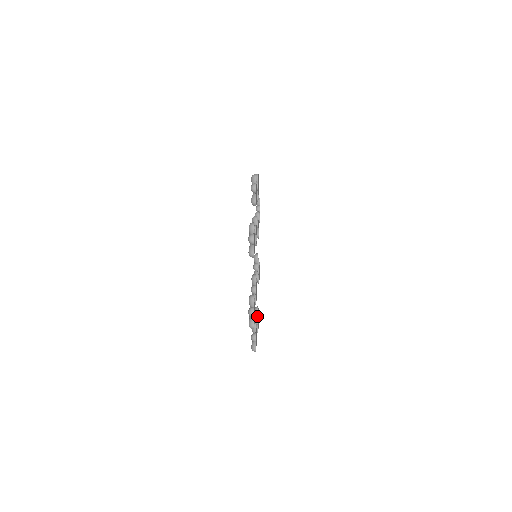
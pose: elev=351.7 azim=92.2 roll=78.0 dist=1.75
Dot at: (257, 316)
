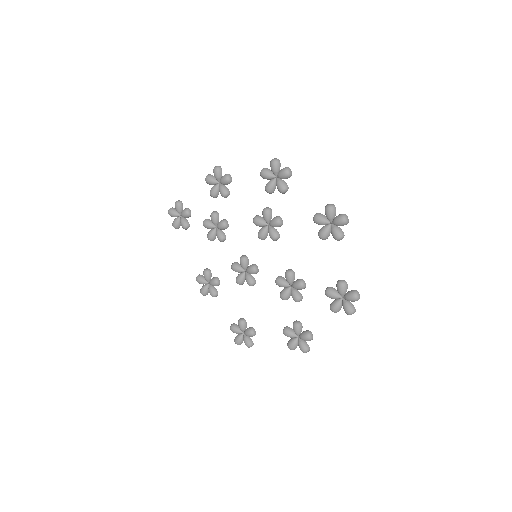
Dot at: (251, 327)
